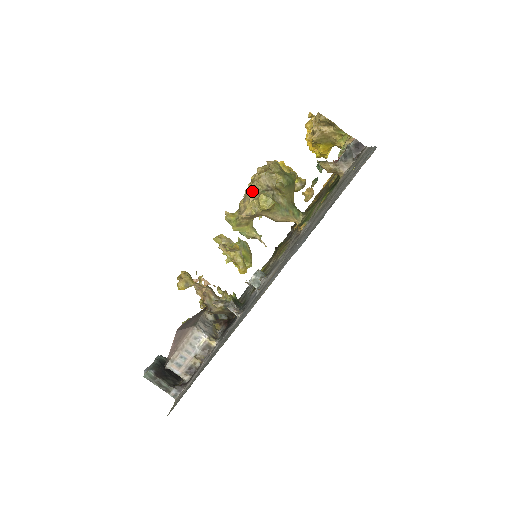
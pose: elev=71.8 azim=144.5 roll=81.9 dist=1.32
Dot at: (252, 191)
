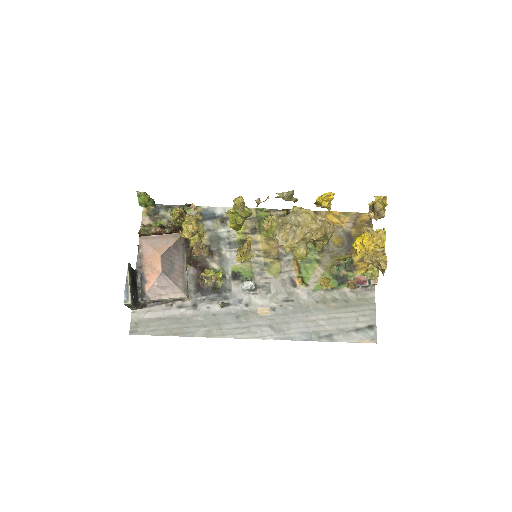
Dot at: (302, 238)
